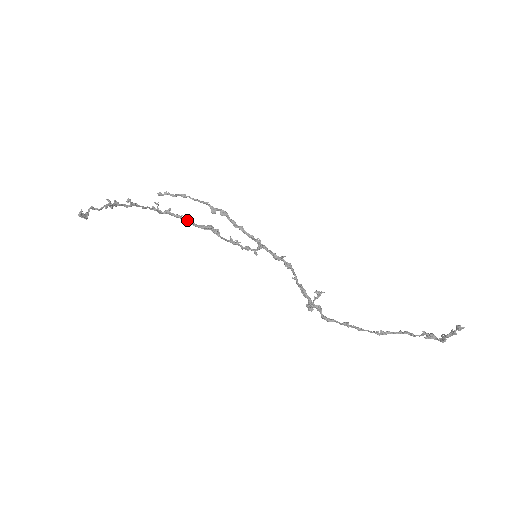
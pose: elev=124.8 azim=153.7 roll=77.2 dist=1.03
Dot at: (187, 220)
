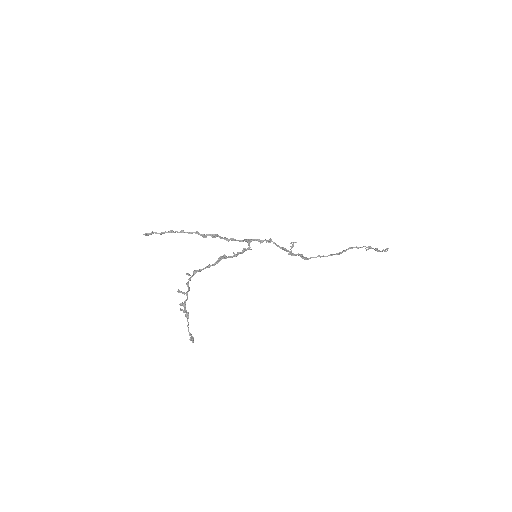
Dot at: (208, 267)
